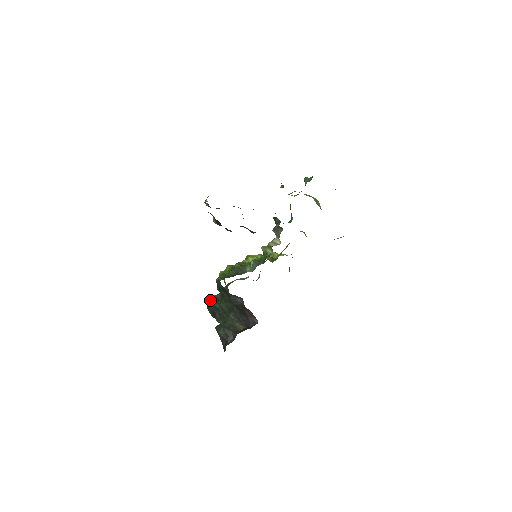
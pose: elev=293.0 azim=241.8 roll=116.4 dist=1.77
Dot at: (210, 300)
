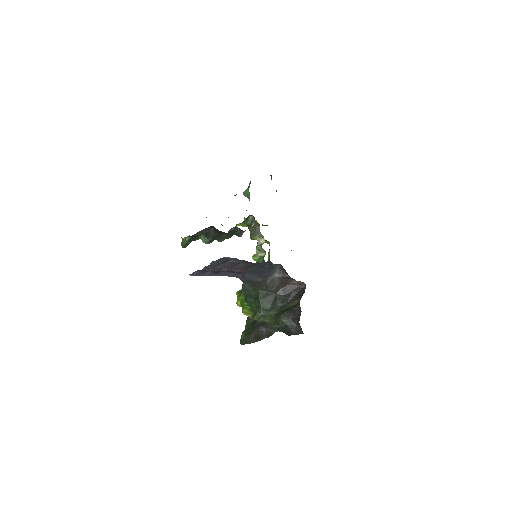
Dot at: (245, 335)
